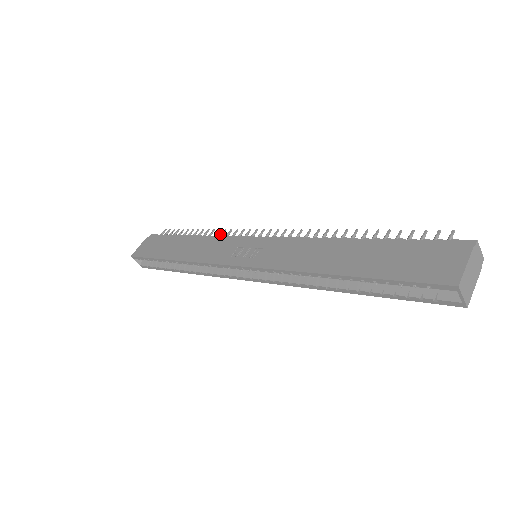
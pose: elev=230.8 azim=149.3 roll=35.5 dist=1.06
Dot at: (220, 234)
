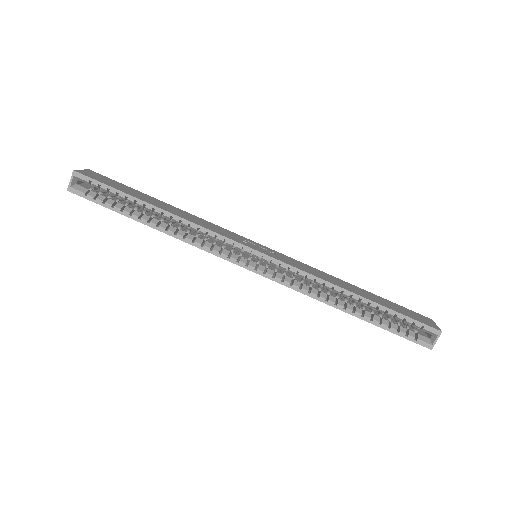
Dot at: occluded
